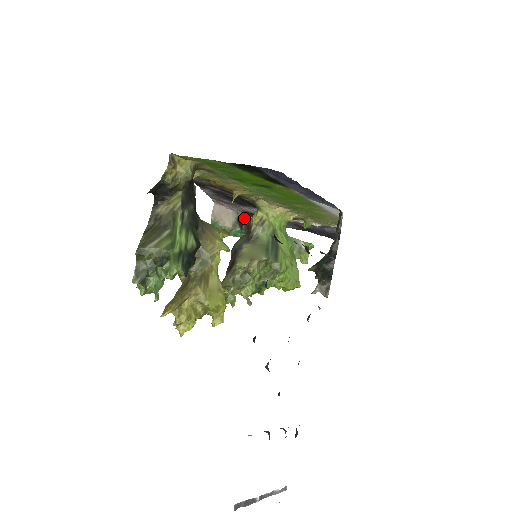
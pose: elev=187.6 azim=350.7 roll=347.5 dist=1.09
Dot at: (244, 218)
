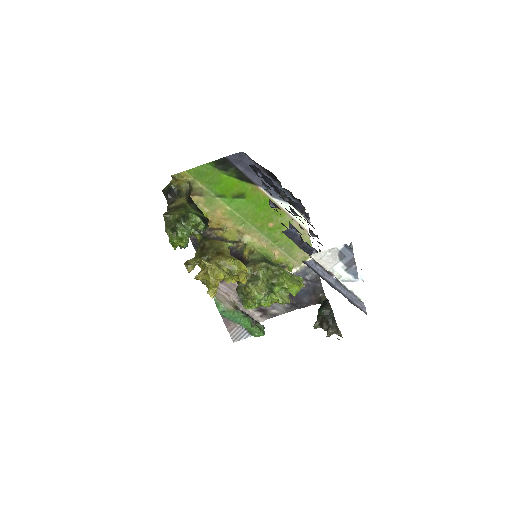
Dot at: occluded
